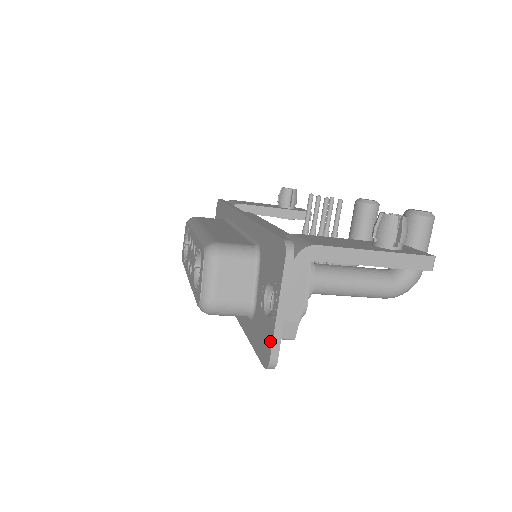
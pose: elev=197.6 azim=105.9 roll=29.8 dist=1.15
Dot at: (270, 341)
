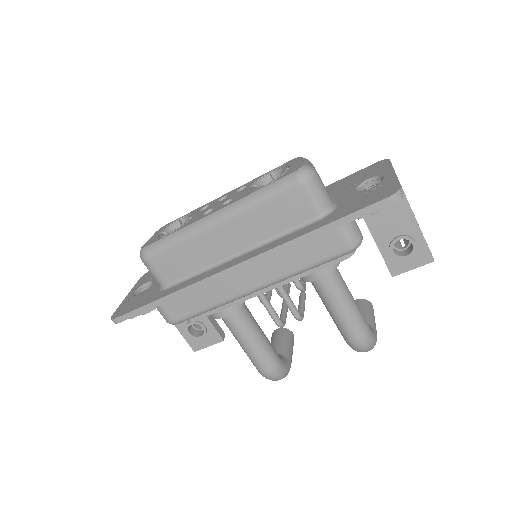
Dot at: (393, 183)
